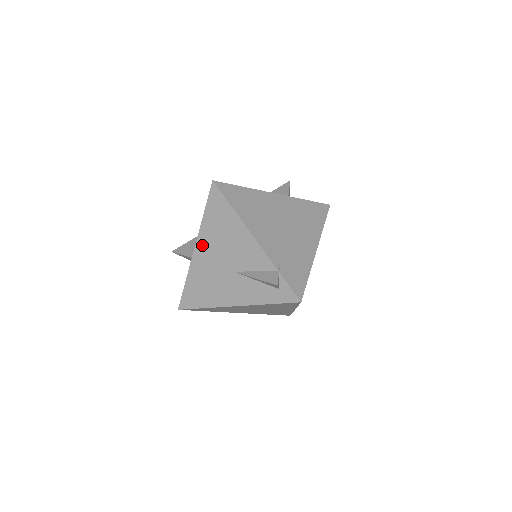
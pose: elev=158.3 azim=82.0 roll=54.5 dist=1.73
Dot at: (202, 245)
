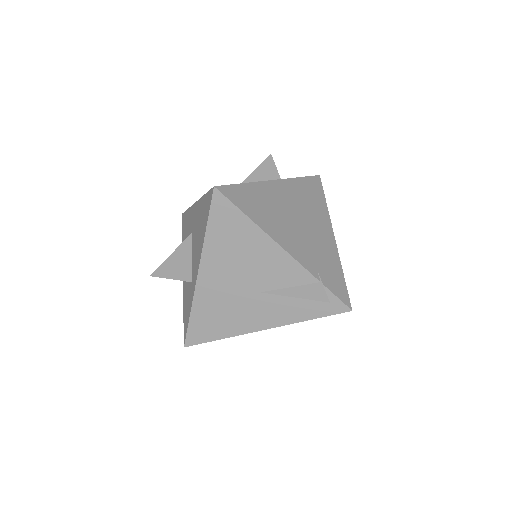
Dot at: (209, 268)
